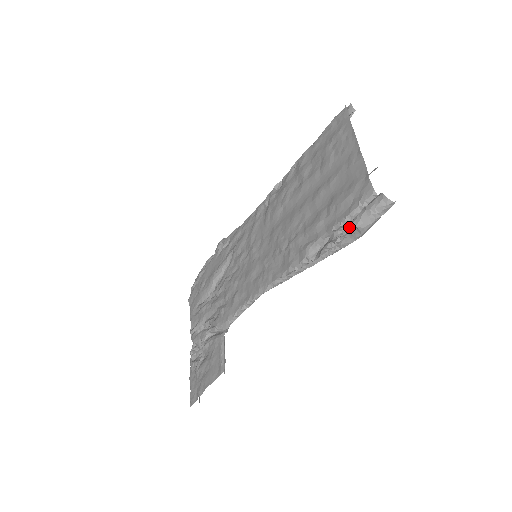
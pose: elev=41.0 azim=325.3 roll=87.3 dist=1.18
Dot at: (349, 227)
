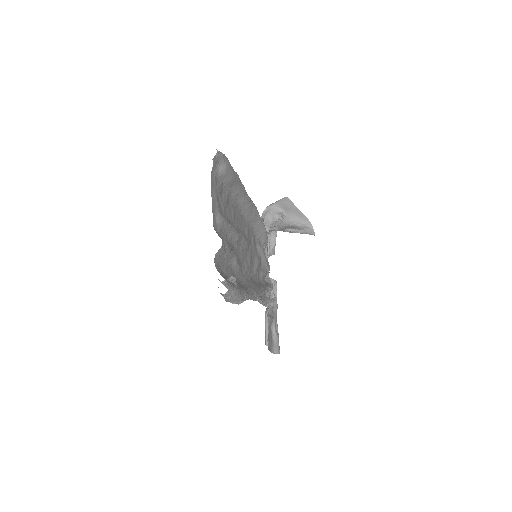
Dot at: occluded
